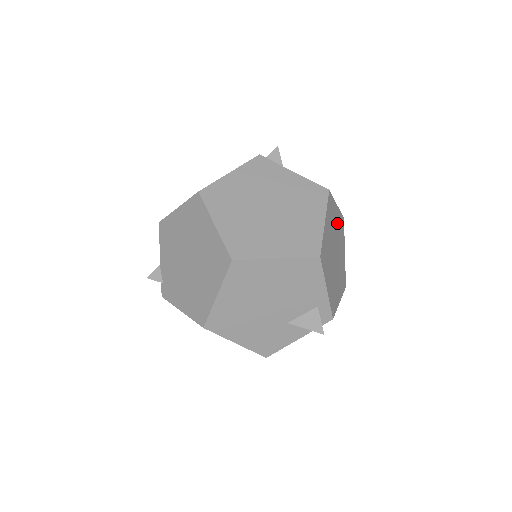
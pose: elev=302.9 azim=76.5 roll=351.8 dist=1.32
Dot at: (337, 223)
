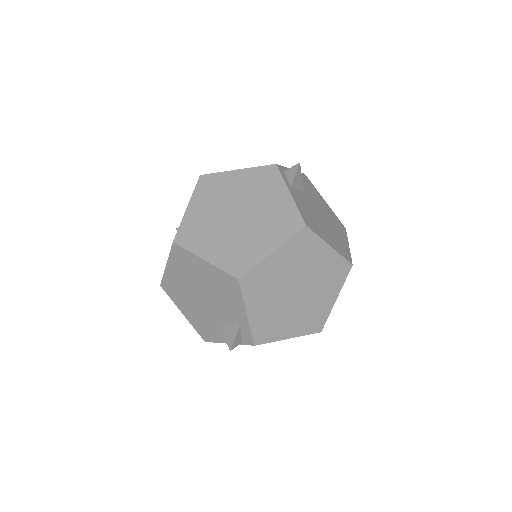
Dot at: (321, 264)
